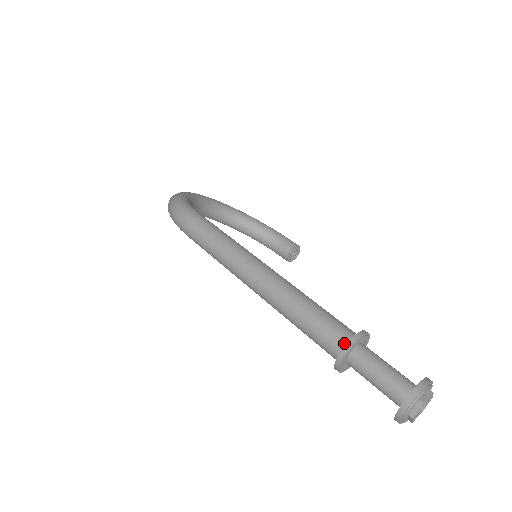
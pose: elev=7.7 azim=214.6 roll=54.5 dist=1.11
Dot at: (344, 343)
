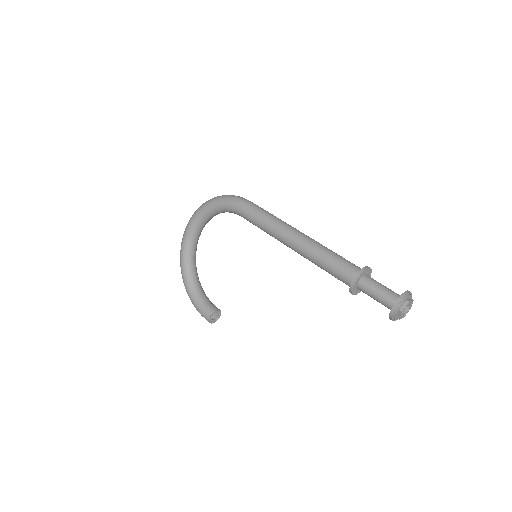
Dot at: occluded
